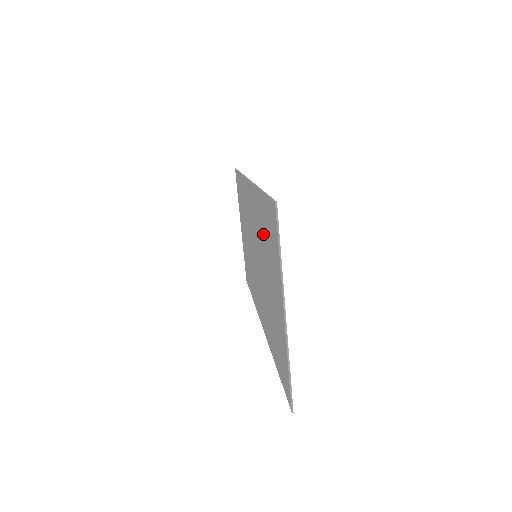
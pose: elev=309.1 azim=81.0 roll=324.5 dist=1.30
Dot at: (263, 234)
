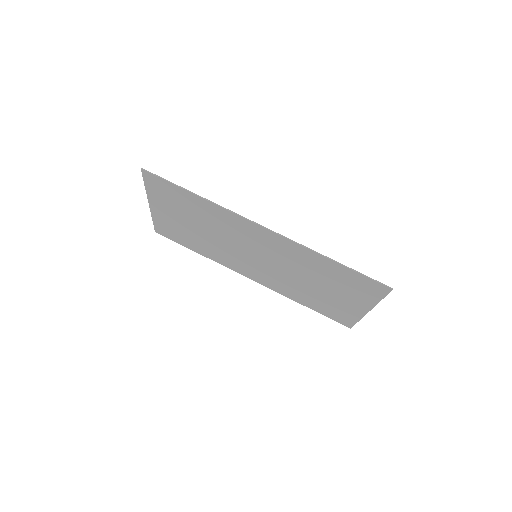
Dot at: (322, 273)
